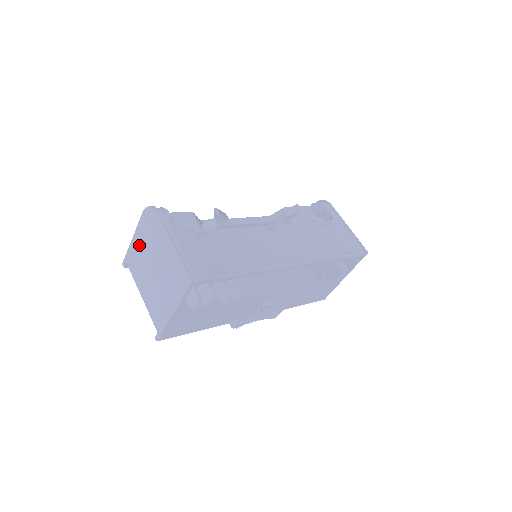
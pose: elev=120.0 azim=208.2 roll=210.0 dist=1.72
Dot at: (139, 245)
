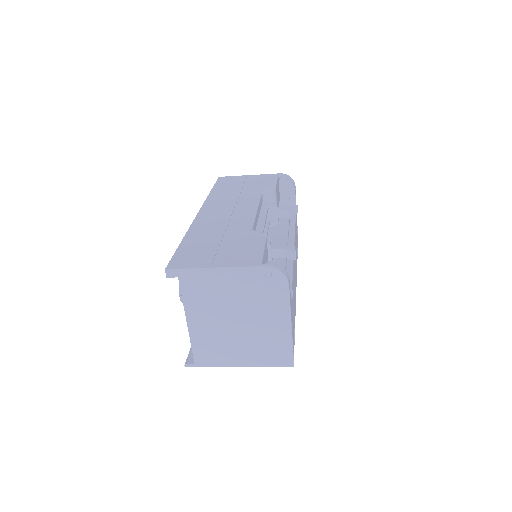
Dot at: (227, 286)
